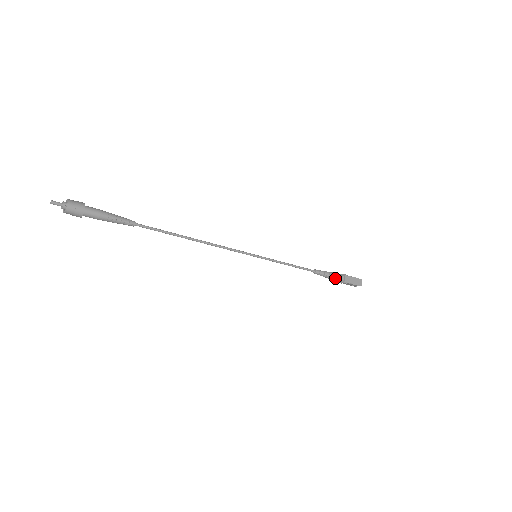
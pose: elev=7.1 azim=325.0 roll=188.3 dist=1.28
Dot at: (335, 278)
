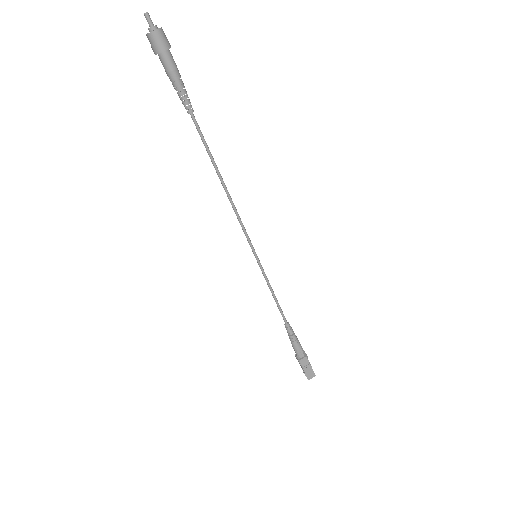
Dot at: (296, 349)
